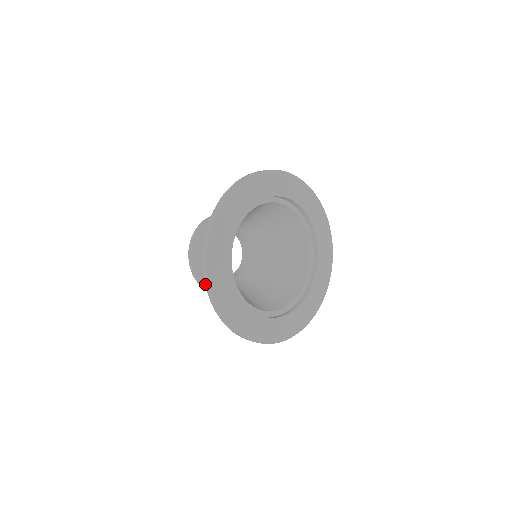
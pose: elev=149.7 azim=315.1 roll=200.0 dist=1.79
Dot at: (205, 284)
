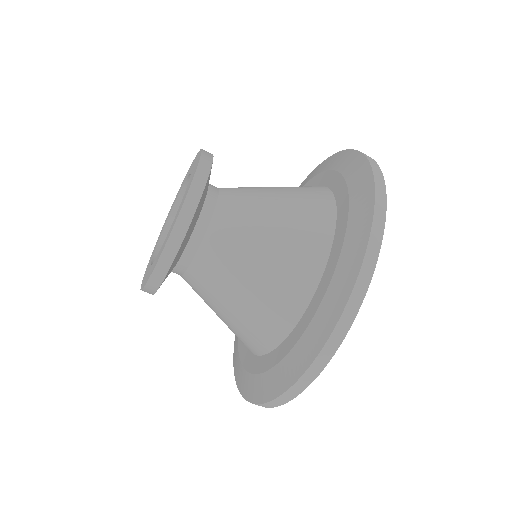
Dot at: (245, 399)
